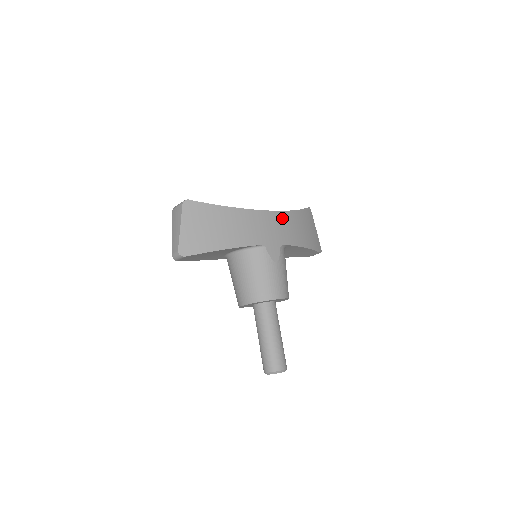
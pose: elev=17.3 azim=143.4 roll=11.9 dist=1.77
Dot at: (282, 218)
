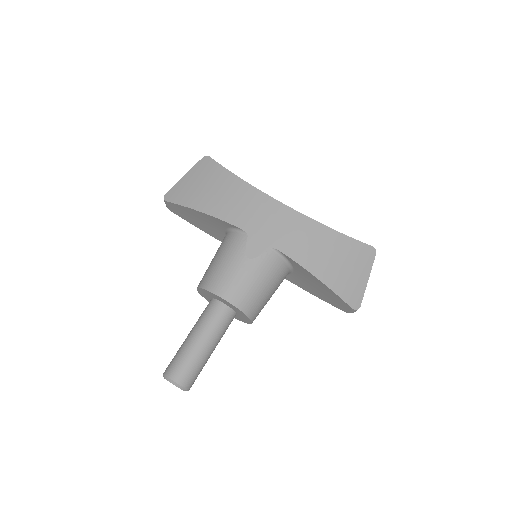
Dot at: (301, 223)
